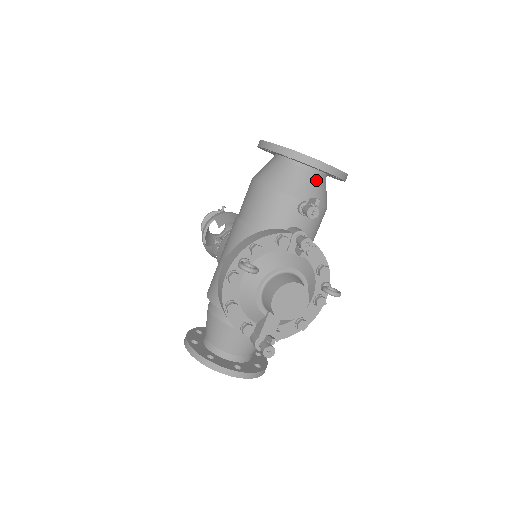
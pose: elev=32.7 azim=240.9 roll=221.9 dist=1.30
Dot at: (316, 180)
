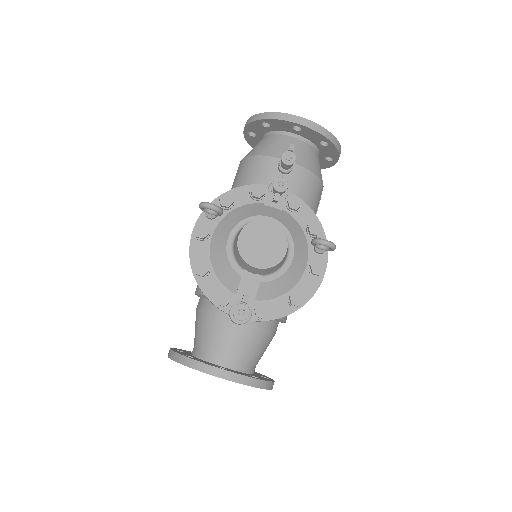
Dot at: (299, 145)
